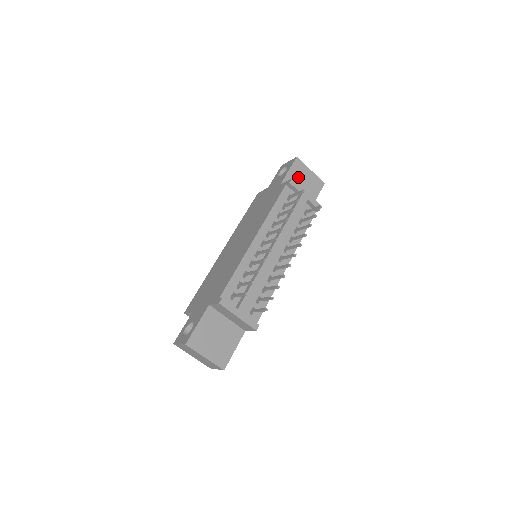
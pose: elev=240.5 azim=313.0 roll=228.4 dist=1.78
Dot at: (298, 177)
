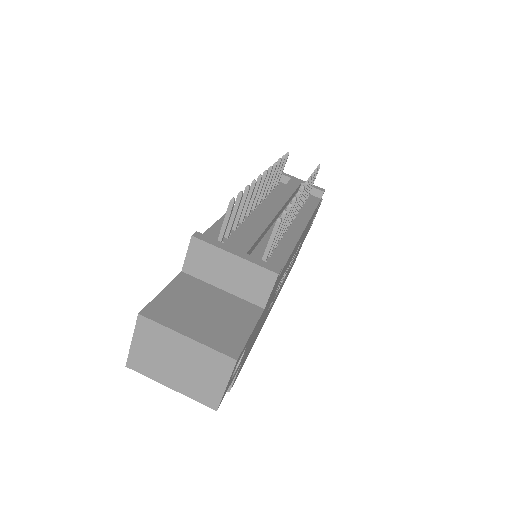
Dot at: occluded
